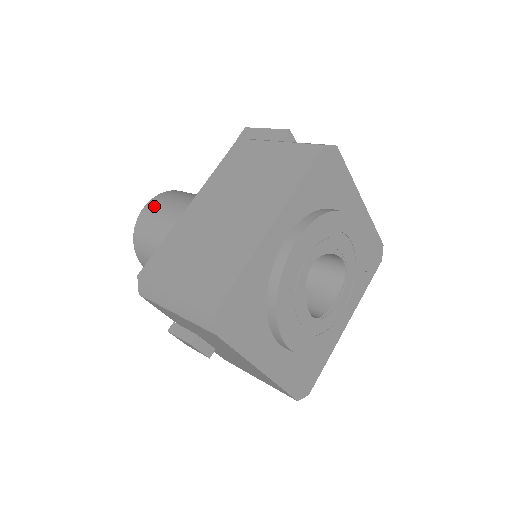
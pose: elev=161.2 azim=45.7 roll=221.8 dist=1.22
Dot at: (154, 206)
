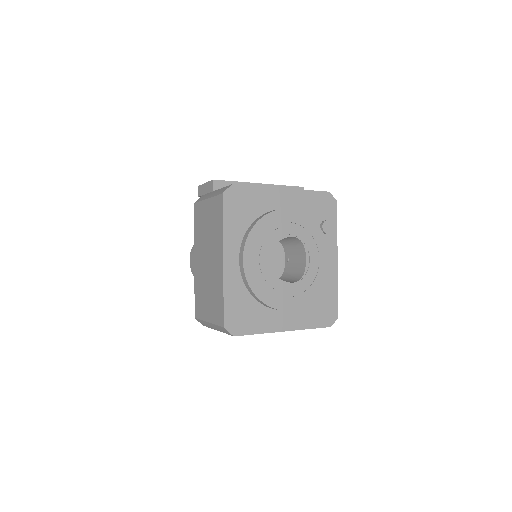
Dot at: (193, 258)
